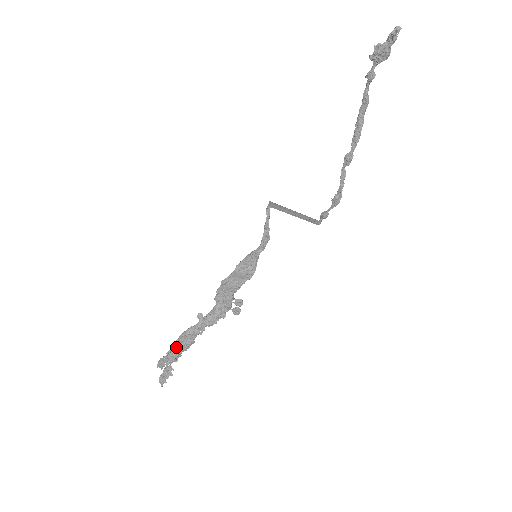
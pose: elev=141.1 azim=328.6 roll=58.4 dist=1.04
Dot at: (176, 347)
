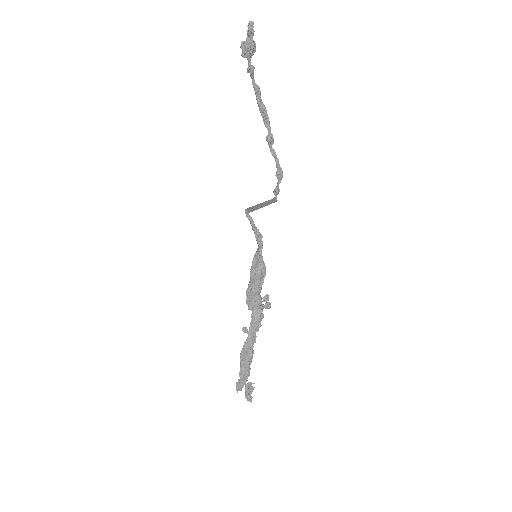
Dot at: (243, 366)
